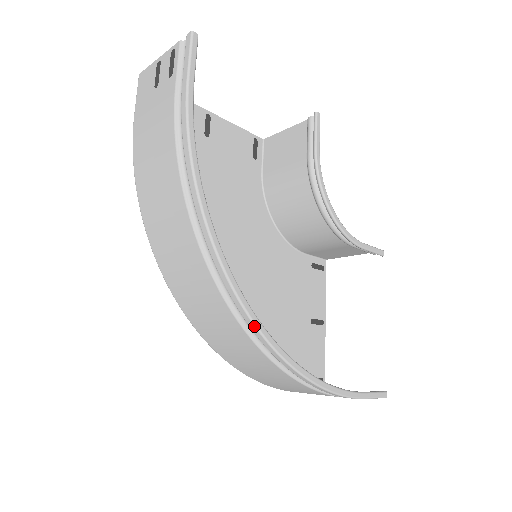
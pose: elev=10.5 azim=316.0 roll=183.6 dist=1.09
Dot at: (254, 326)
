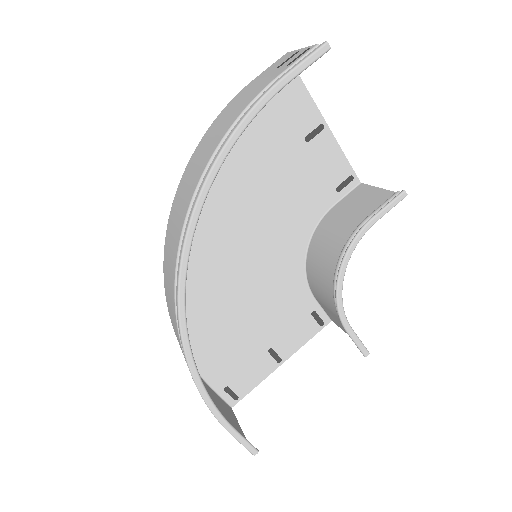
Dot at: (178, 289)
